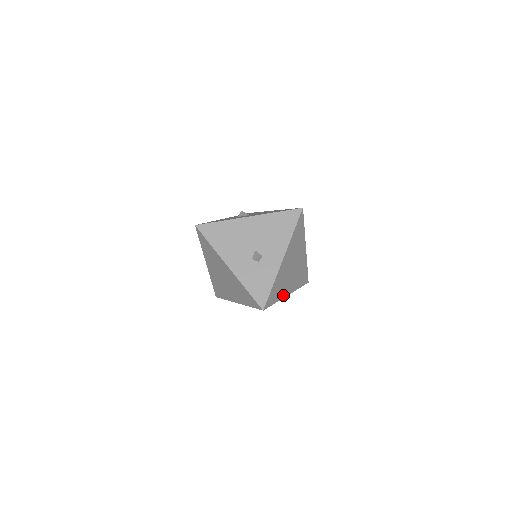
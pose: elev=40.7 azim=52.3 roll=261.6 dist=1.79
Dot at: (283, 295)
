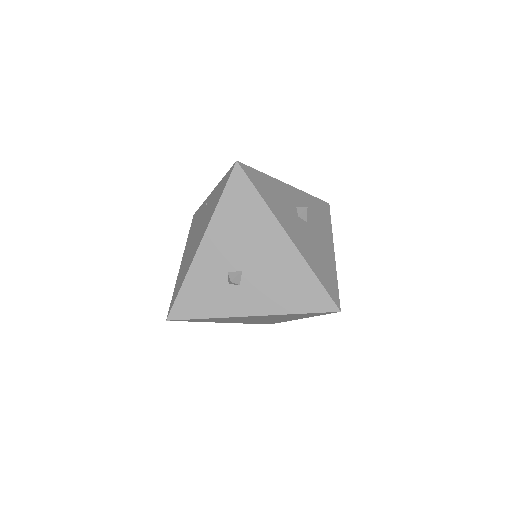
Dot at: (216, 321)
